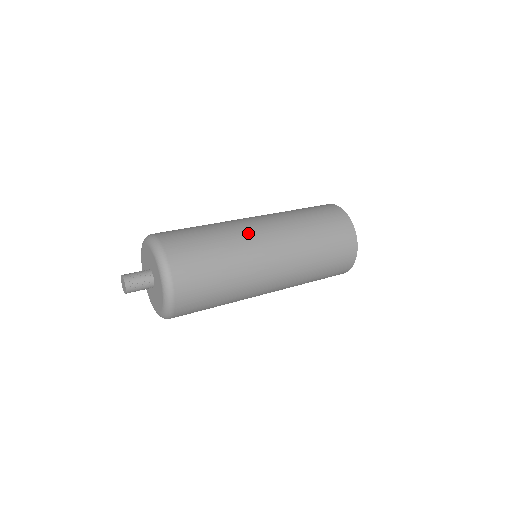
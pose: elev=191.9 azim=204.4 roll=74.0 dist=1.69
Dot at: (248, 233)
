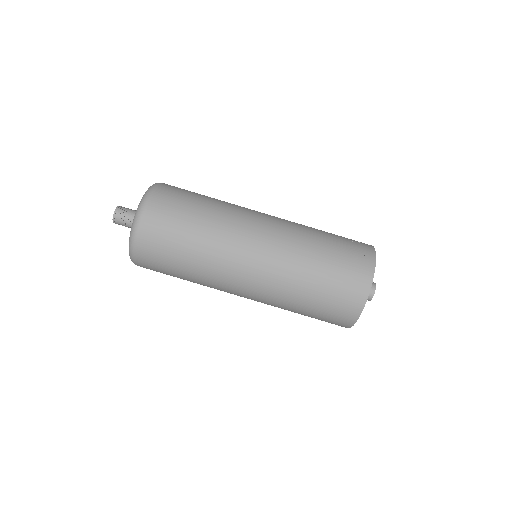
Dot at: (240, 231)
